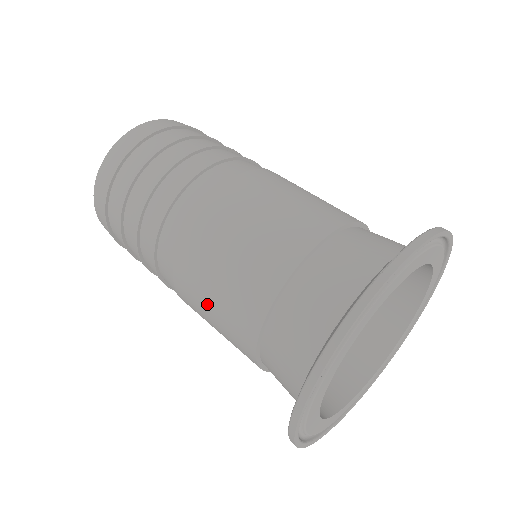
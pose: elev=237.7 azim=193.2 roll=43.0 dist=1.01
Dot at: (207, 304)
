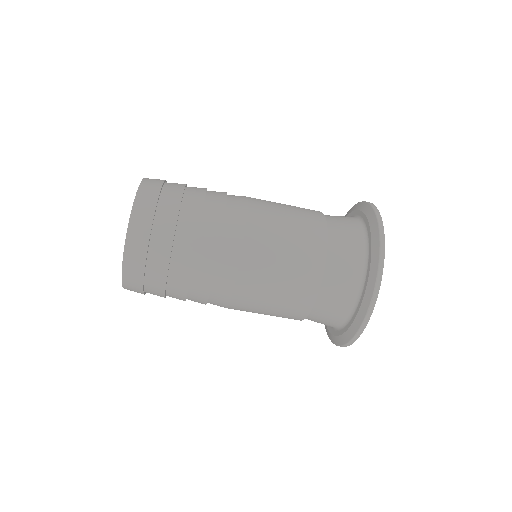
Dot at: occluded
